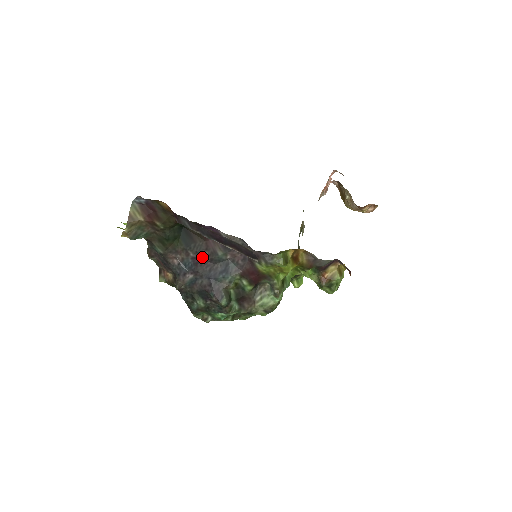
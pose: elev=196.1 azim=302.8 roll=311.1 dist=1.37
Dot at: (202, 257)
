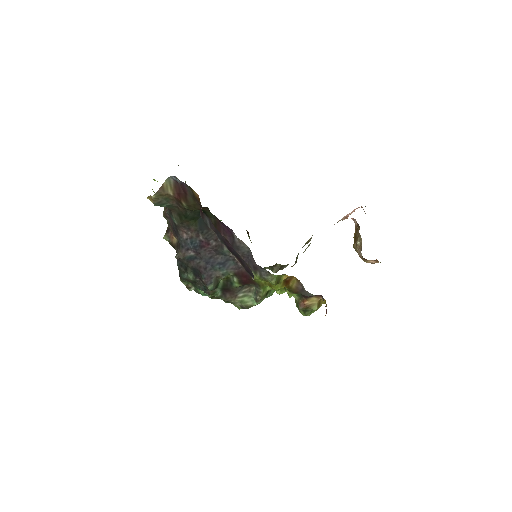
Dot at: (209, 244)
